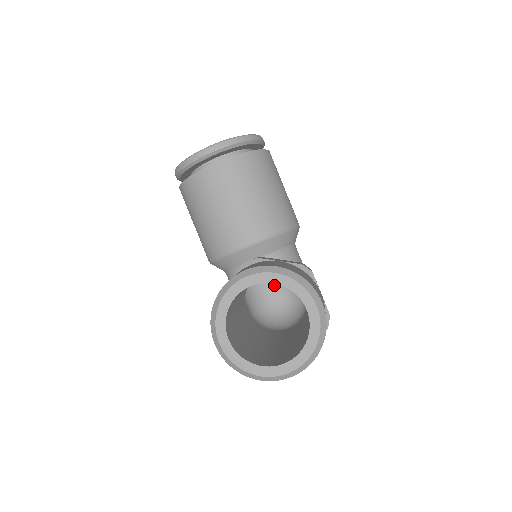
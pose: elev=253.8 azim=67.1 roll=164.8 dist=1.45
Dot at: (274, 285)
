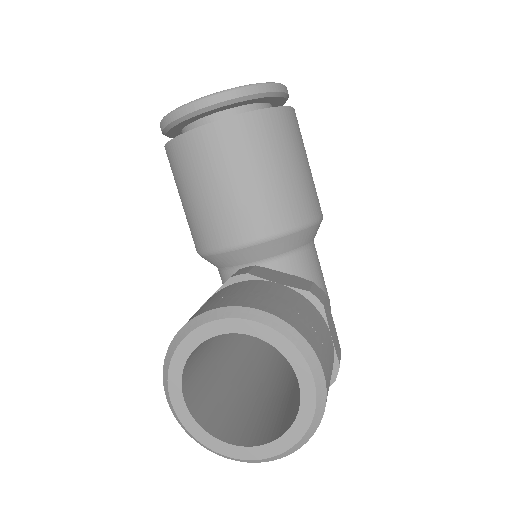
Dot at: occluded
